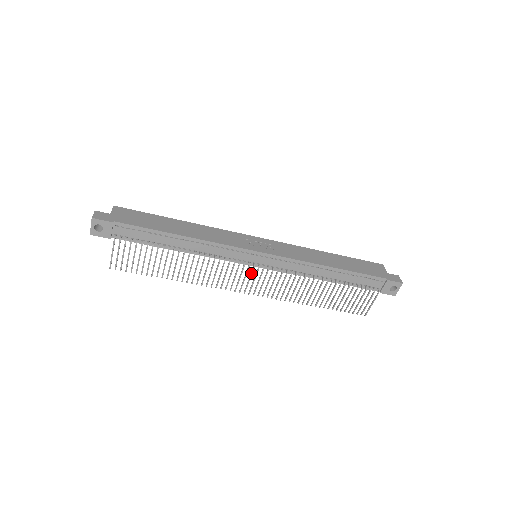
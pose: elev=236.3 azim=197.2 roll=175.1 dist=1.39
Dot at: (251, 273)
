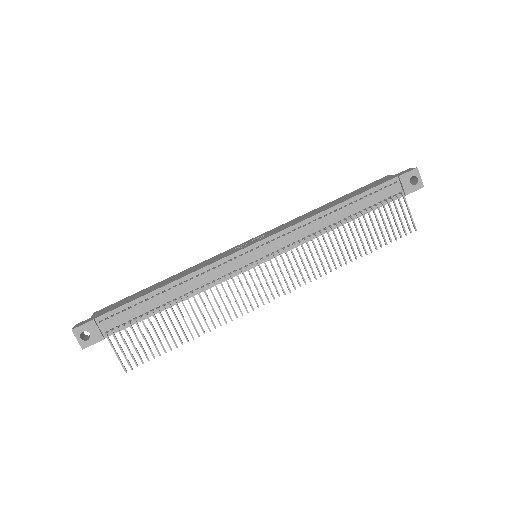
Dot at: occluded
